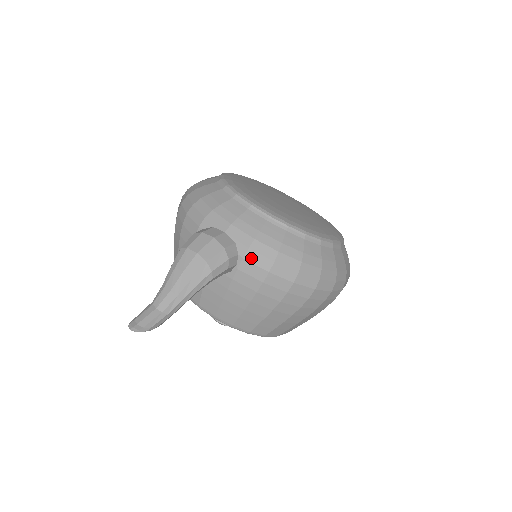
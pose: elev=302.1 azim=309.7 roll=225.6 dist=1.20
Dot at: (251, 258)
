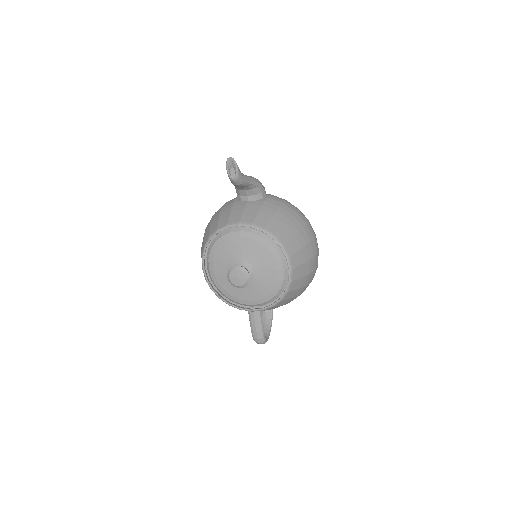
Dot at: (273, 196)
